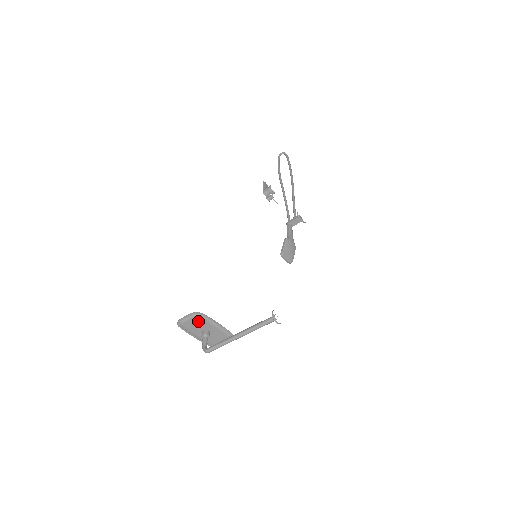
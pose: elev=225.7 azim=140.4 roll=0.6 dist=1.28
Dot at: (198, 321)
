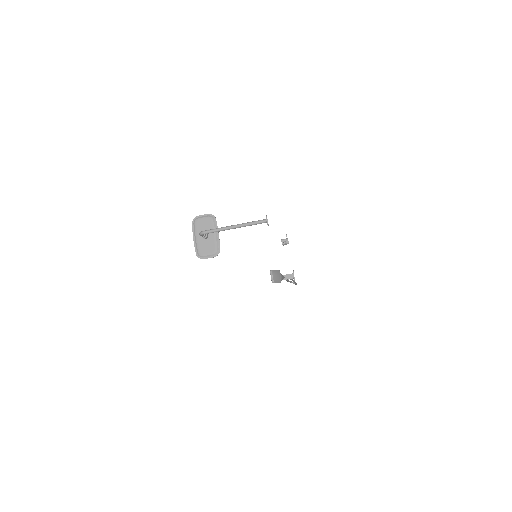
Dot at: (208, 222)
